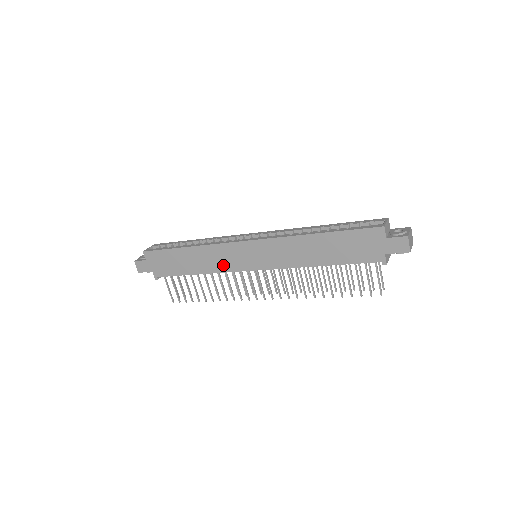
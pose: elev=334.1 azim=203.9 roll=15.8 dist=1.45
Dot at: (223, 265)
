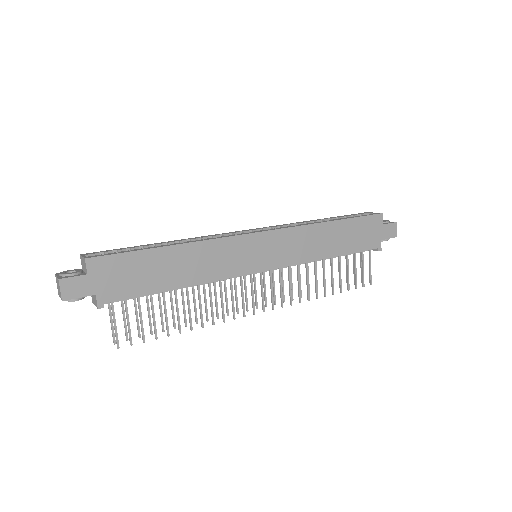
Dot at: (224, 268)
